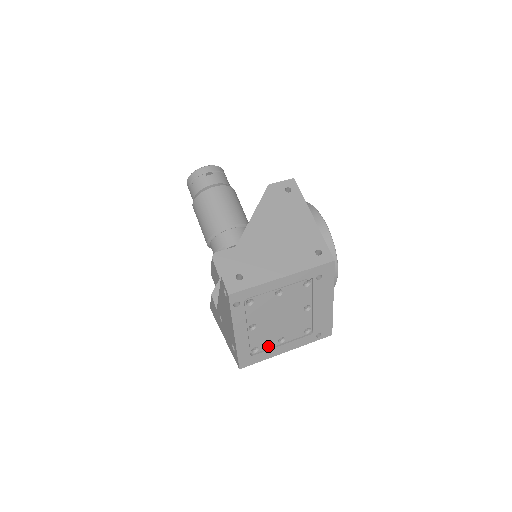
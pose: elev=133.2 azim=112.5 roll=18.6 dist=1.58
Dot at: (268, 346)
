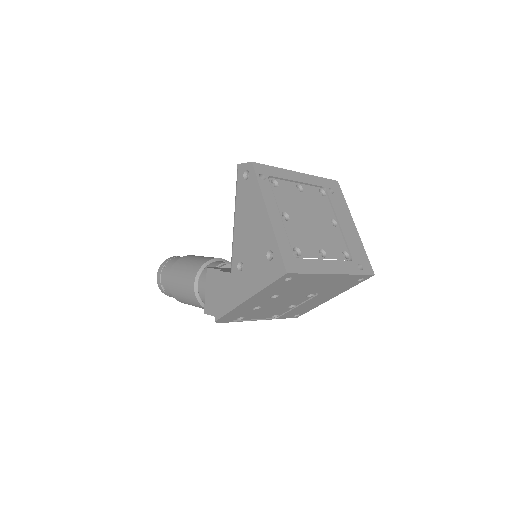
Dot at: (310, 255)
